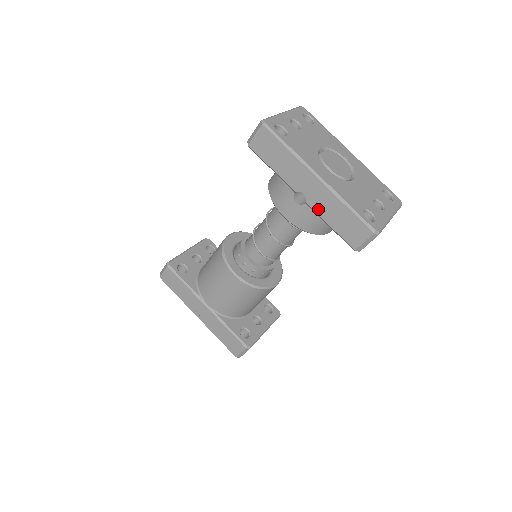
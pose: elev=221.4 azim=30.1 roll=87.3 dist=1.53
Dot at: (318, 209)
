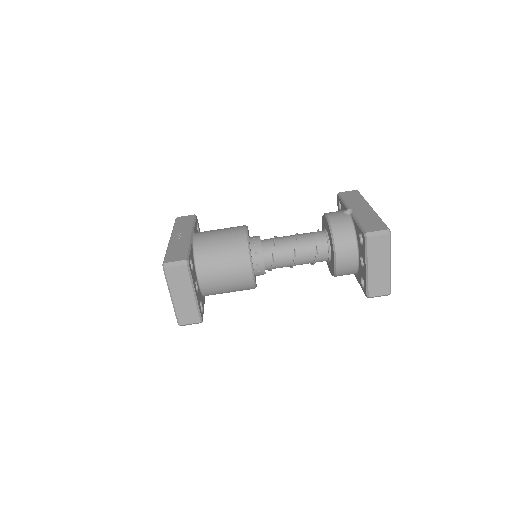
Dot at: (358, 215)
